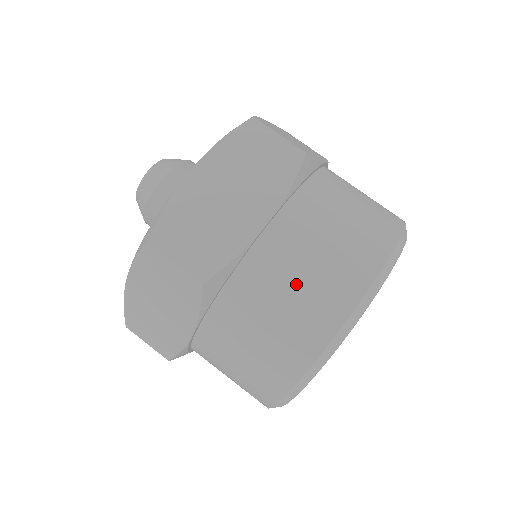
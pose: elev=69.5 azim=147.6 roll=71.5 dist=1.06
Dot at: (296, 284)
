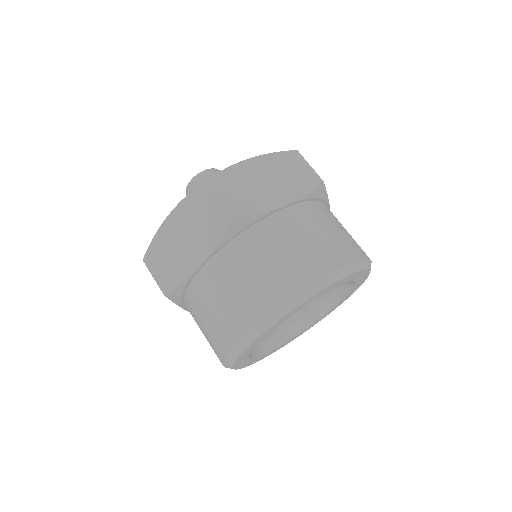
Dot at: (213, 311)
